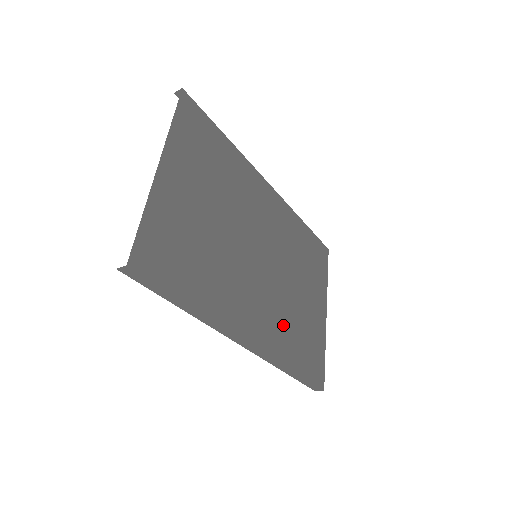
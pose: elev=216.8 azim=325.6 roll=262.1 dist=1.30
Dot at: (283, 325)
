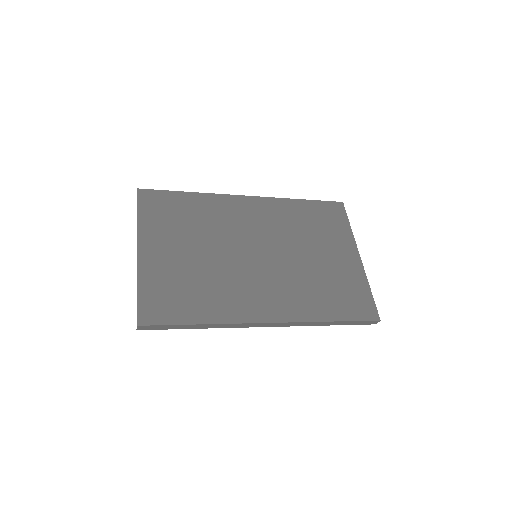
Dot at: (304, 292)
